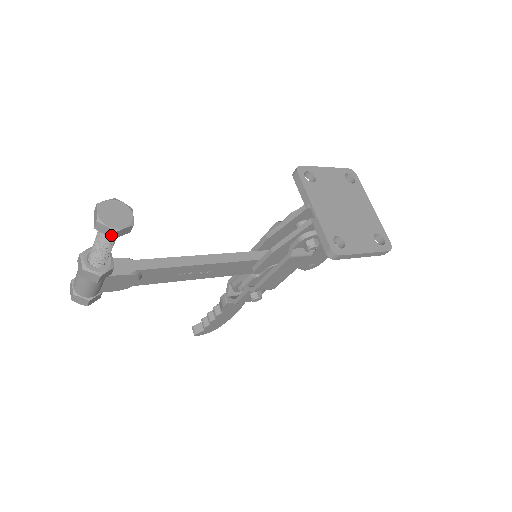
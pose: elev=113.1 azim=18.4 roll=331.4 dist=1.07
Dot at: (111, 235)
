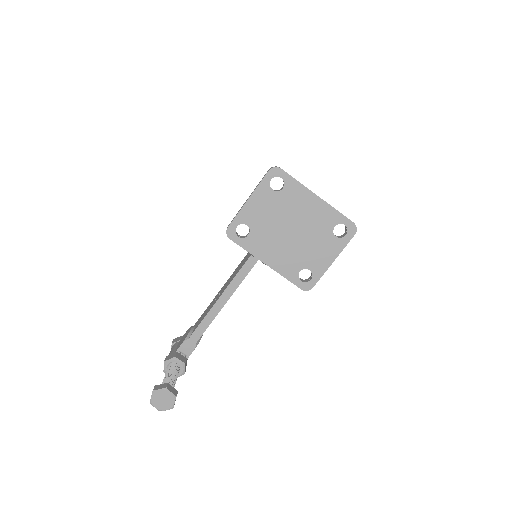
Dot at: (172, 406)
